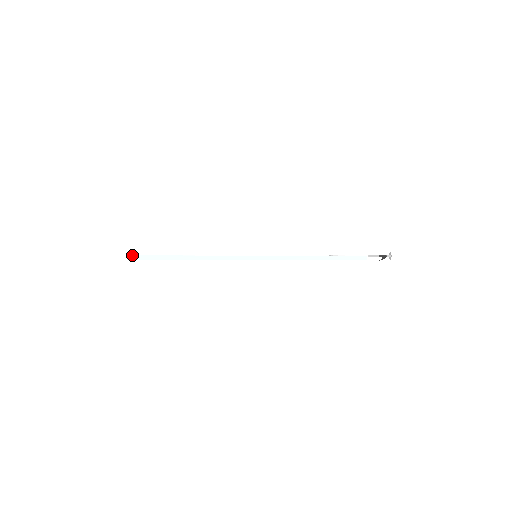
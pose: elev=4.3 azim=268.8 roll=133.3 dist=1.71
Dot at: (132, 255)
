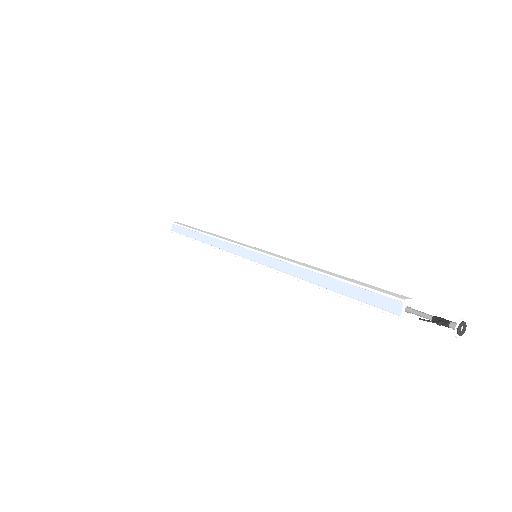
Dot at: (173, 224)
